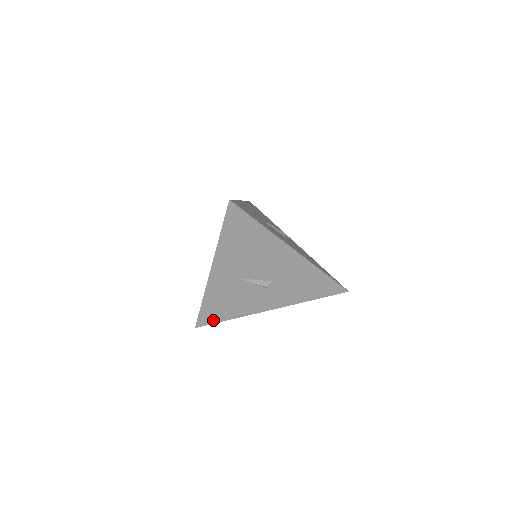
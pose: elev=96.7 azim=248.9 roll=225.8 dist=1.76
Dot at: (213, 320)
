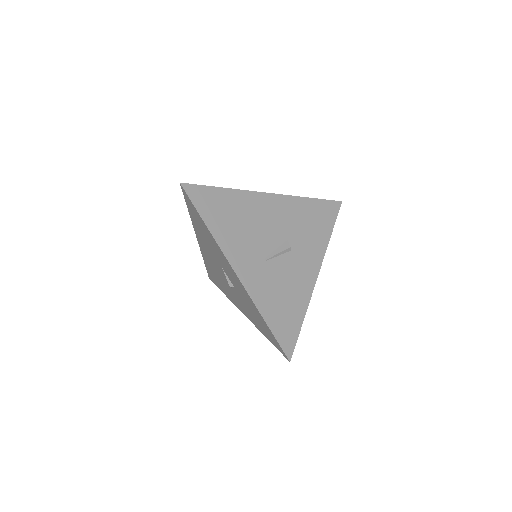
Dot at: (293, 334)
